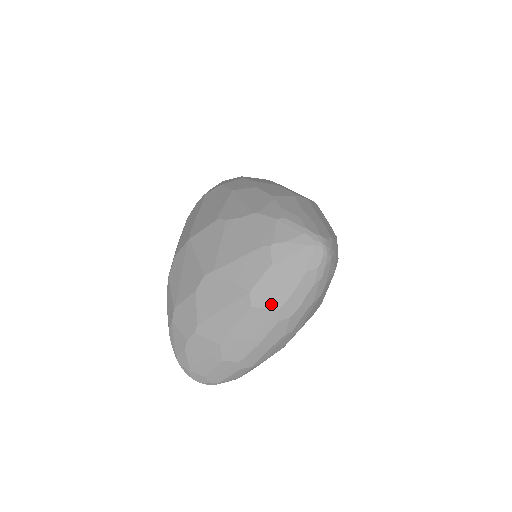
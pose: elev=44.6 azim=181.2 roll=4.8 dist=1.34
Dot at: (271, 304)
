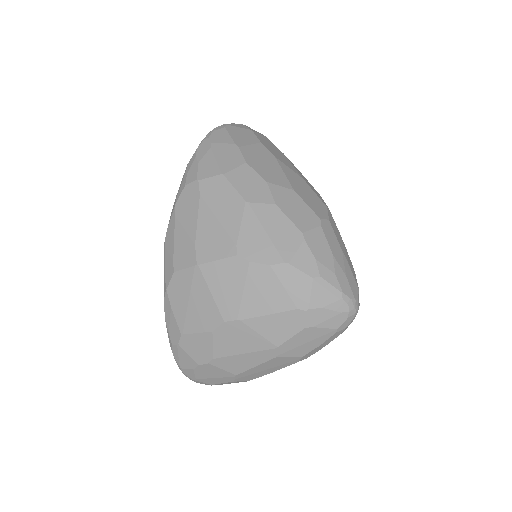
Dot at: (295, 354)
